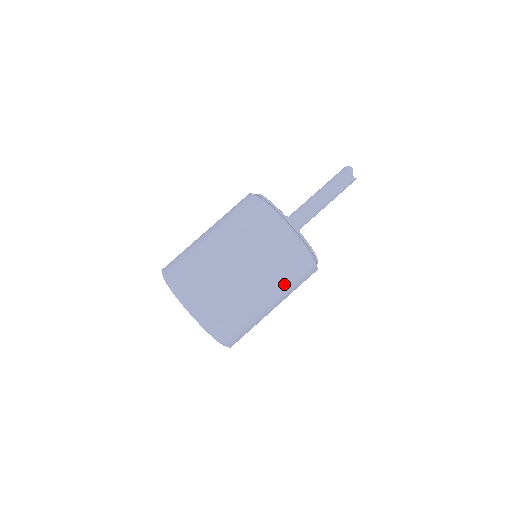
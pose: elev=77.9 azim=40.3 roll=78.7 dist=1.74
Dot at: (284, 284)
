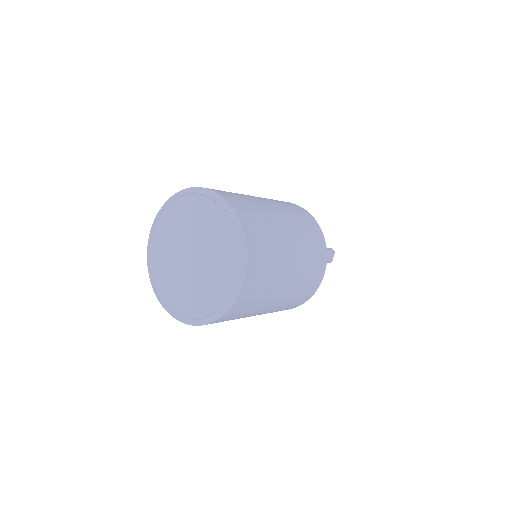
Dot at: (298, 288)
